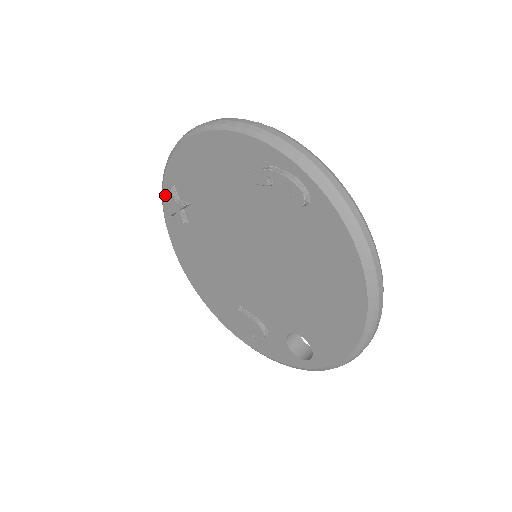
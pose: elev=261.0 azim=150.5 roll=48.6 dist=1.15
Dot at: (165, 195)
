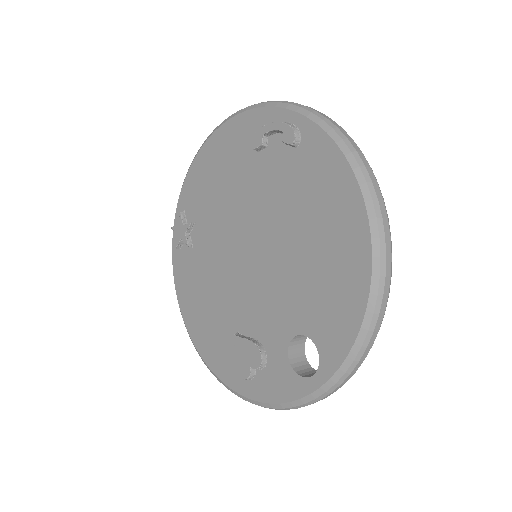
Dot at: (175, 227)
